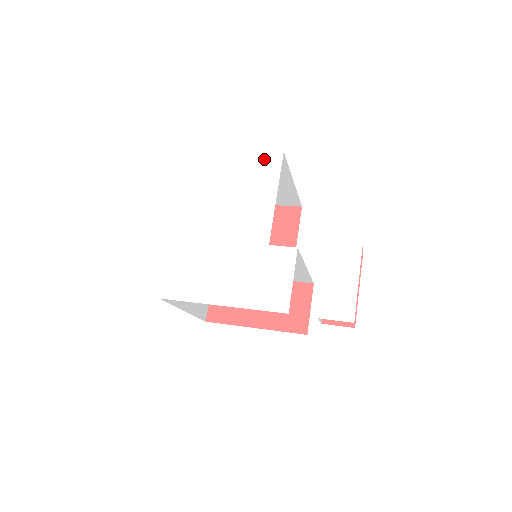
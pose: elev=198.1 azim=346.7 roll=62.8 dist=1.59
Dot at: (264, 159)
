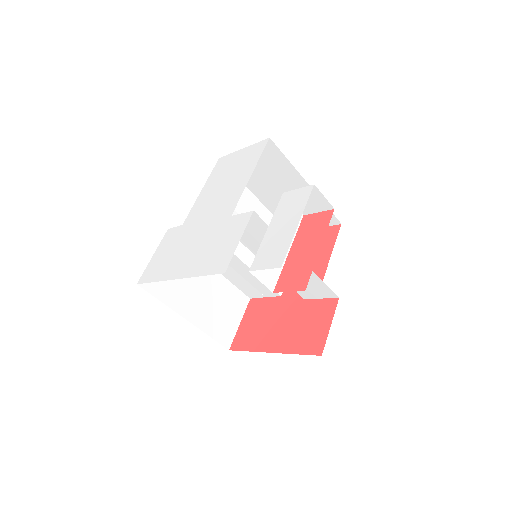
Dot at: (252, 149)
